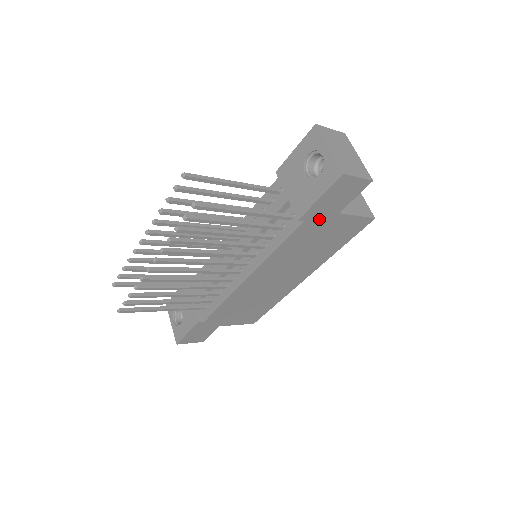
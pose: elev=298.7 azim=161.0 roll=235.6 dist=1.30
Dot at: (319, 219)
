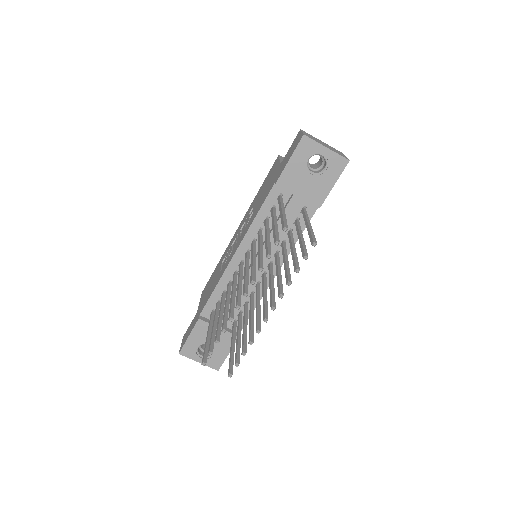
Dot at: occluded
